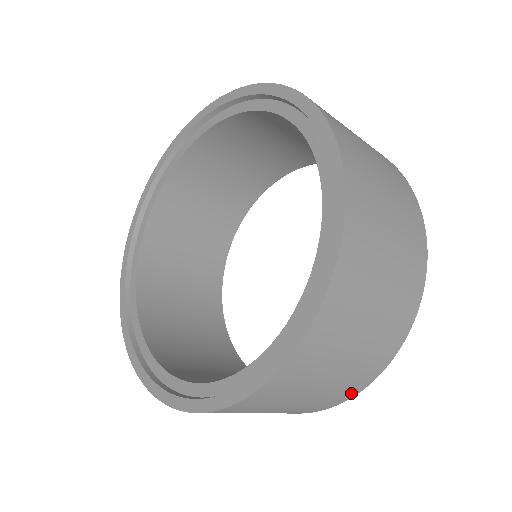
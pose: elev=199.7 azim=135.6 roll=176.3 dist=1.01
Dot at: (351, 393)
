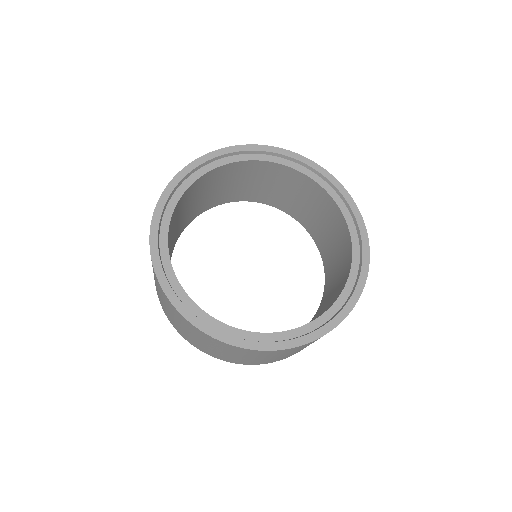
Dot at: (200, 348)
